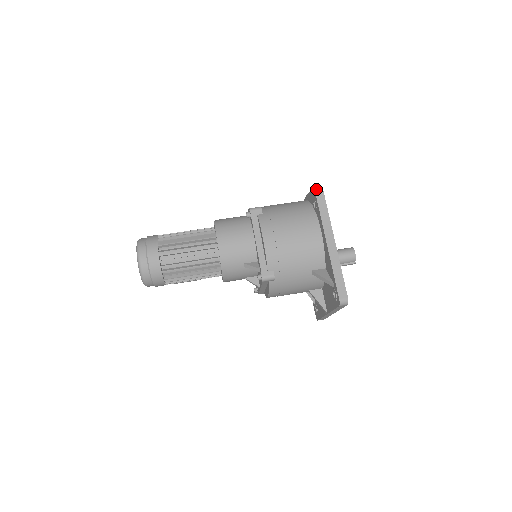
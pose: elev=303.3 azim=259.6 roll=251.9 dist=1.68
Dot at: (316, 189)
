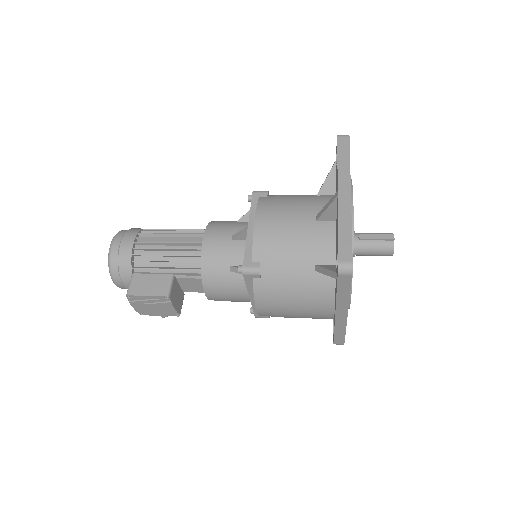
Dot at: occluded
